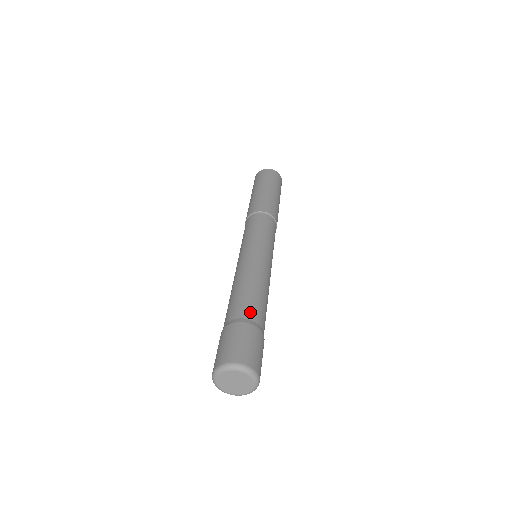
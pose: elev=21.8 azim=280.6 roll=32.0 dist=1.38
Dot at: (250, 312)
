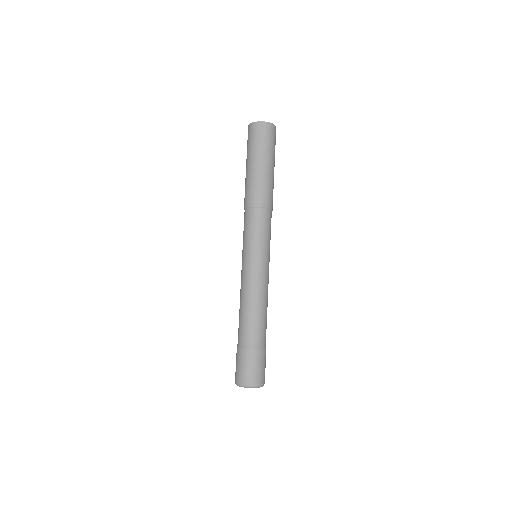
Dot at: (260, 338)
